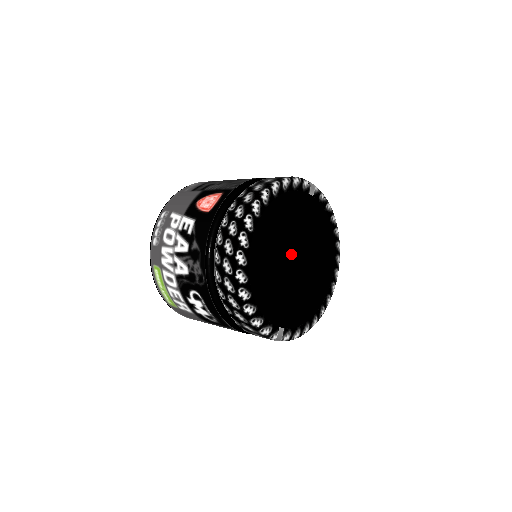
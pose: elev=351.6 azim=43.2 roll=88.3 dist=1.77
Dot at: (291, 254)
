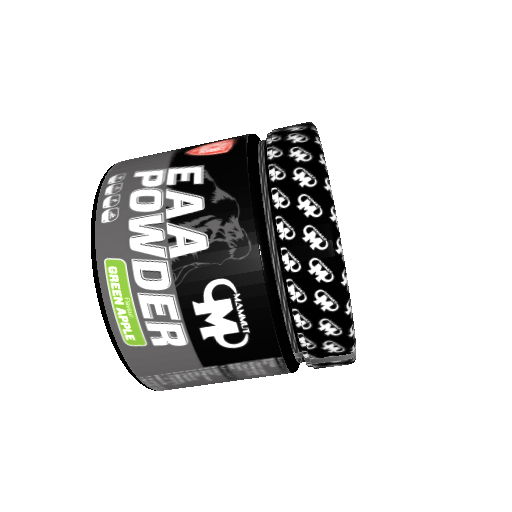
Dot at: occluded
